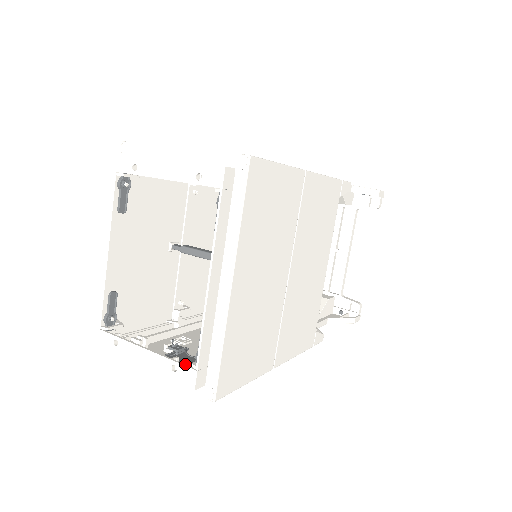
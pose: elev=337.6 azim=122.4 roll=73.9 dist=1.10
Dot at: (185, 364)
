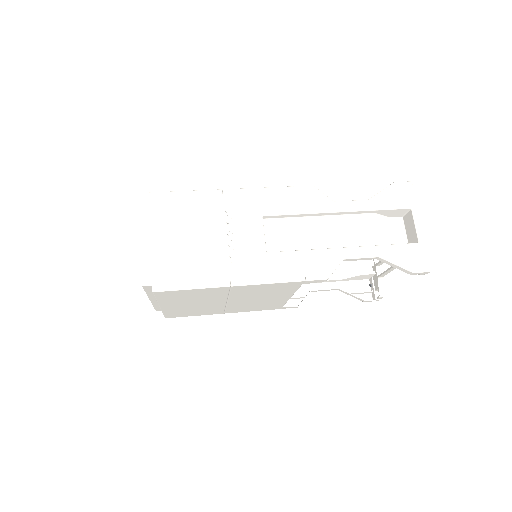
Dot at: occluded
